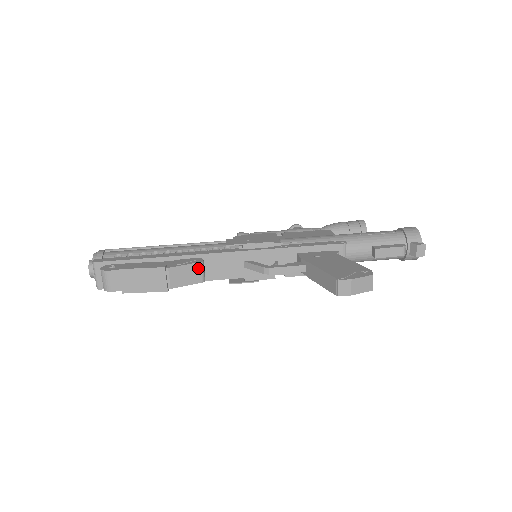
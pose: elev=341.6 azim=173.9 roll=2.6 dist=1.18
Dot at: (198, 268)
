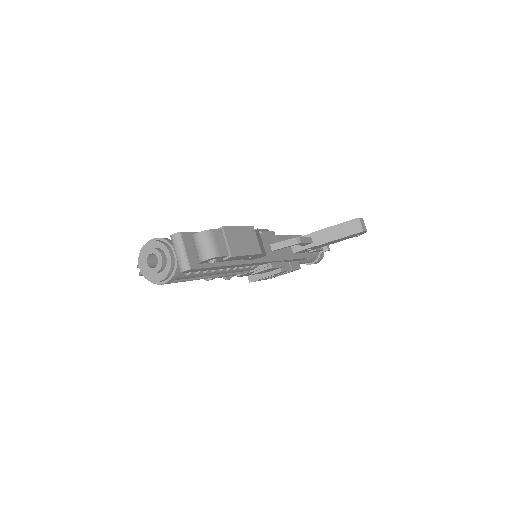
Dot at: (261, 239)
